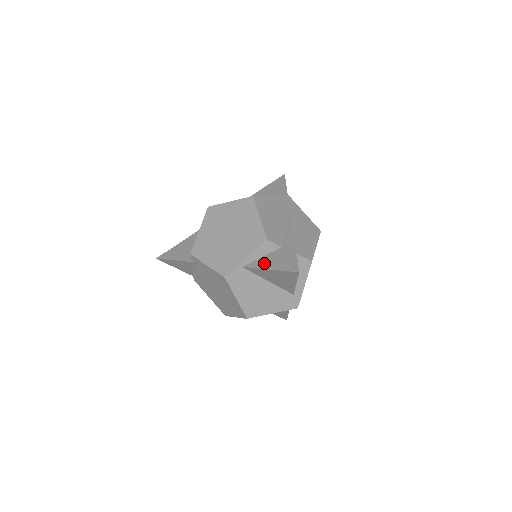
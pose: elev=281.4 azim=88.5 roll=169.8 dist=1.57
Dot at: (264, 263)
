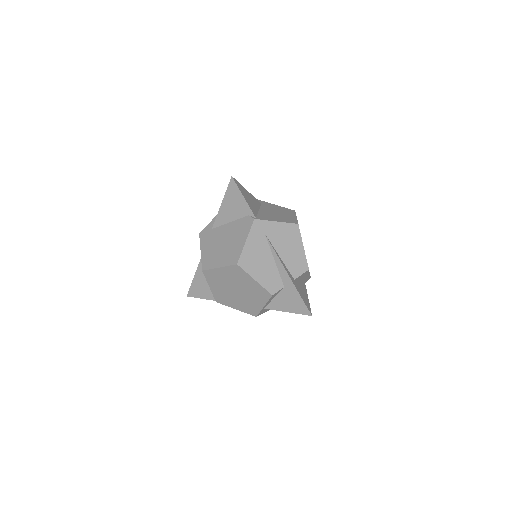
Dot at: (279, 306)
